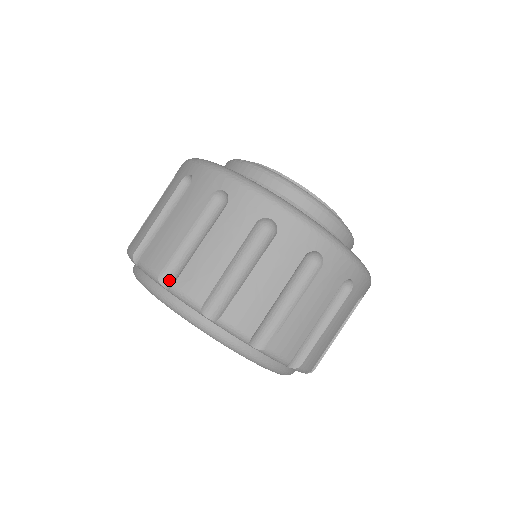
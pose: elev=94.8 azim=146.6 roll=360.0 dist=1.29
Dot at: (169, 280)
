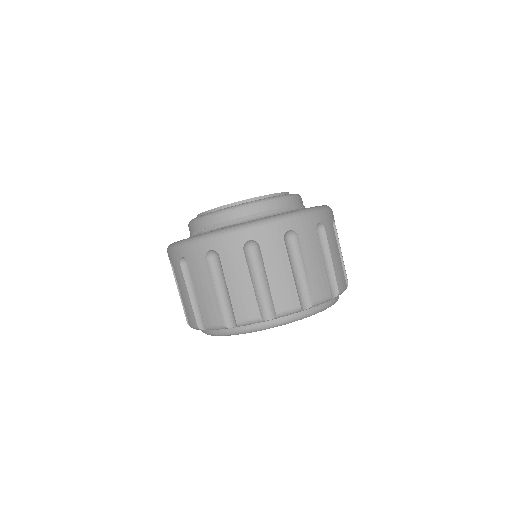
Dot at: (204, 324)
